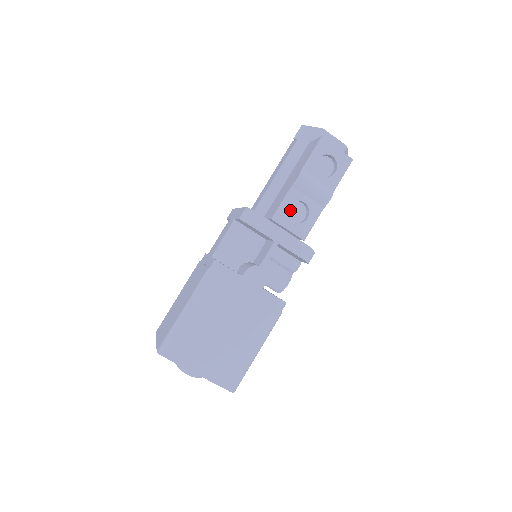
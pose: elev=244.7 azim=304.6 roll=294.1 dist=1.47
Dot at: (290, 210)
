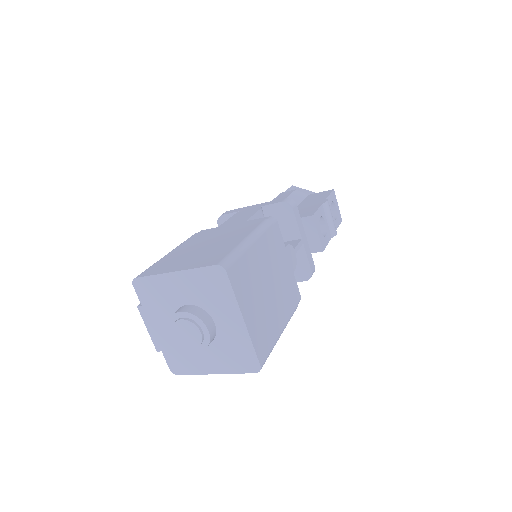
Dot at: occluded
